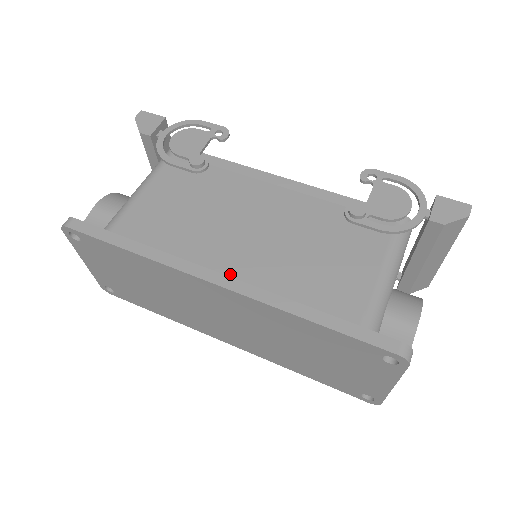
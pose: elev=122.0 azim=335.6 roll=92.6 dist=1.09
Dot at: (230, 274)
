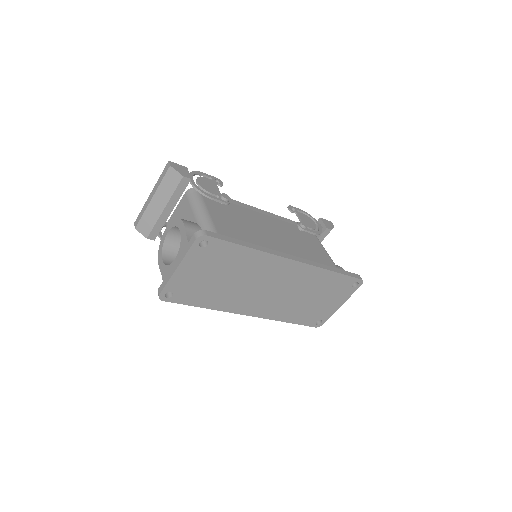
Dot at: occluded
